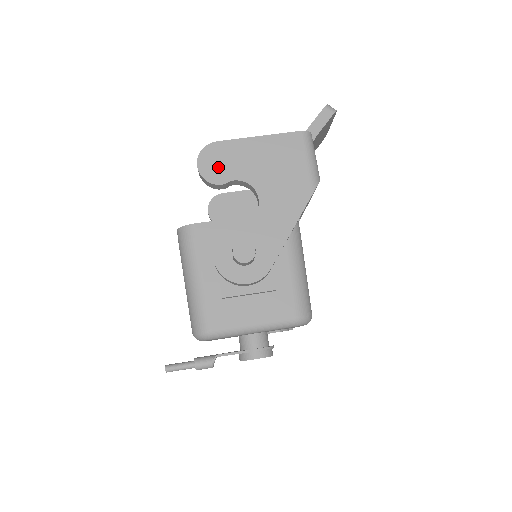
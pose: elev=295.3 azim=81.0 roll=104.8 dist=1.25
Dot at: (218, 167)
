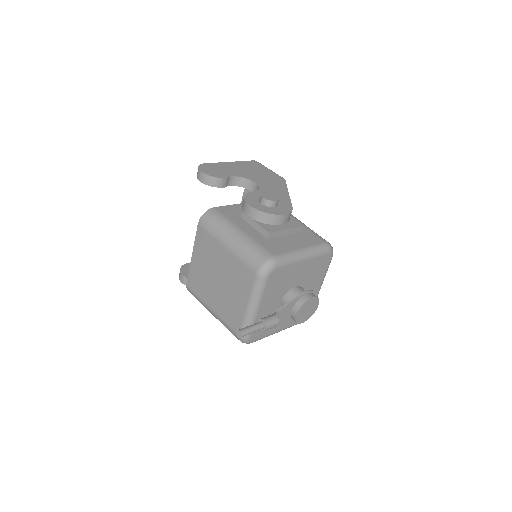
Dot at: (216, 172)
